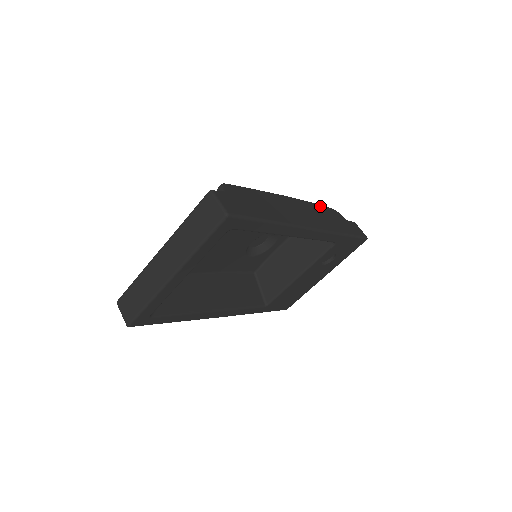
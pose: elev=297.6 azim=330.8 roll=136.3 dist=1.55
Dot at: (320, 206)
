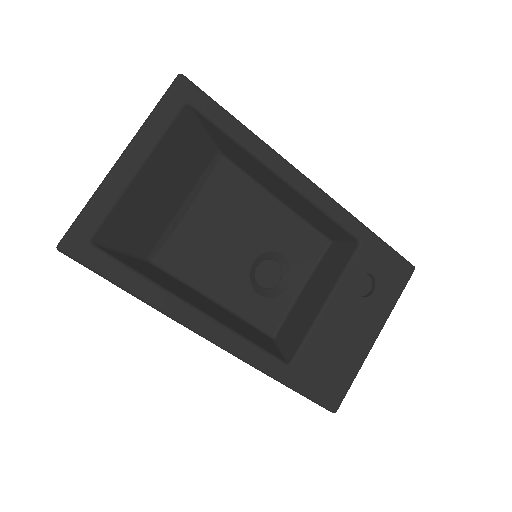
Dot at: occluded
